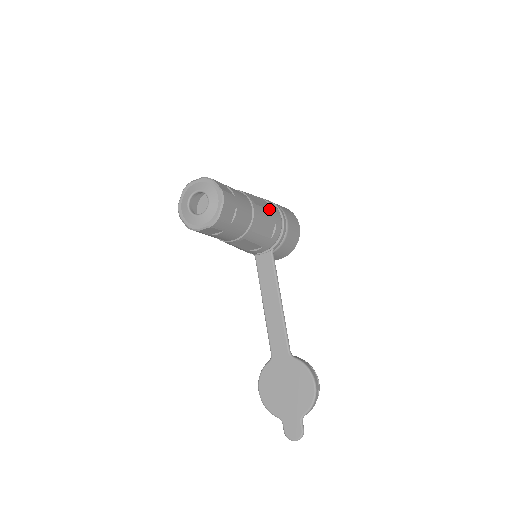
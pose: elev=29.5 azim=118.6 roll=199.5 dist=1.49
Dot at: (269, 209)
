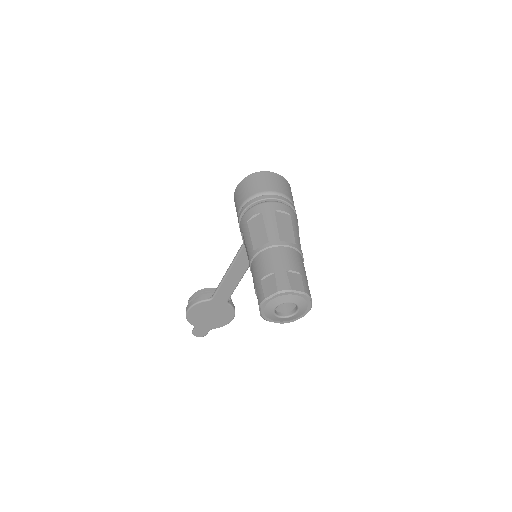
Dot at: occluded
